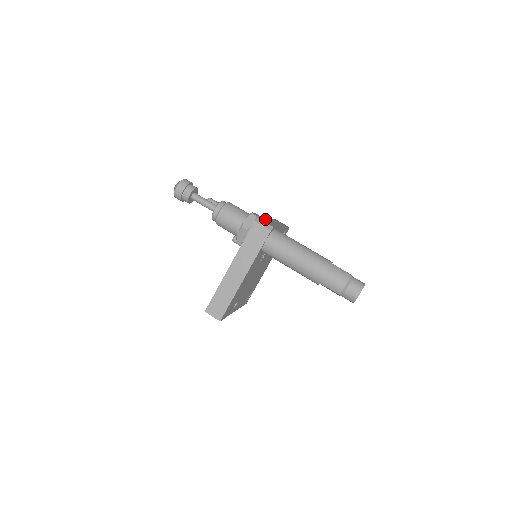
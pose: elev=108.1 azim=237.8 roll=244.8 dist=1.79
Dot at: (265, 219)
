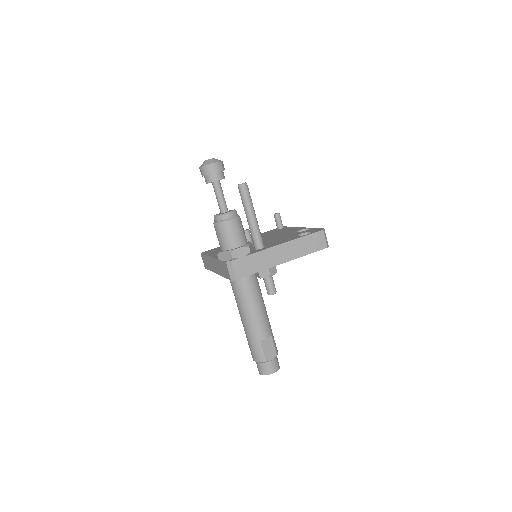
Dot at: (258, 254)
